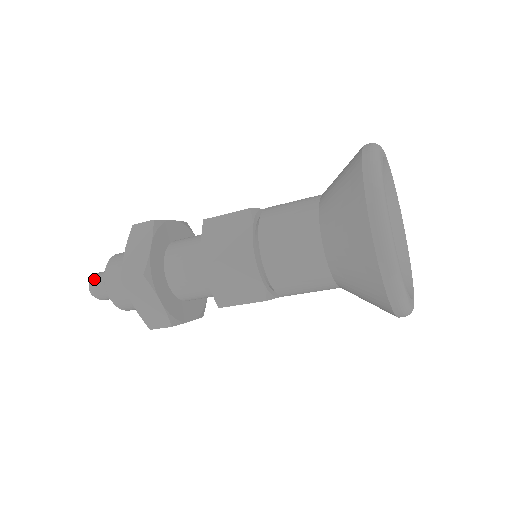
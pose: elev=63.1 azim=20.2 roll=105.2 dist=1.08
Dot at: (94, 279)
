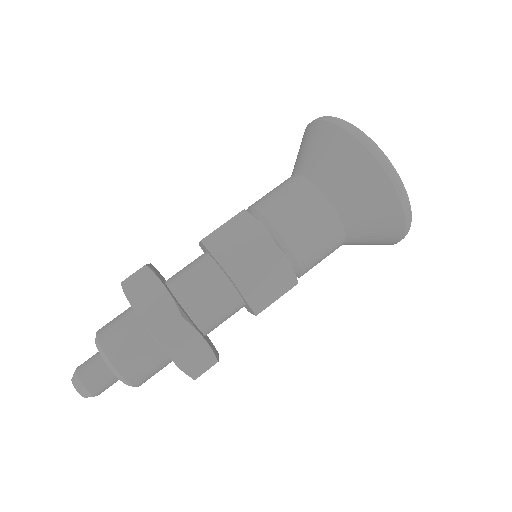
Dot at: (80, 365)
